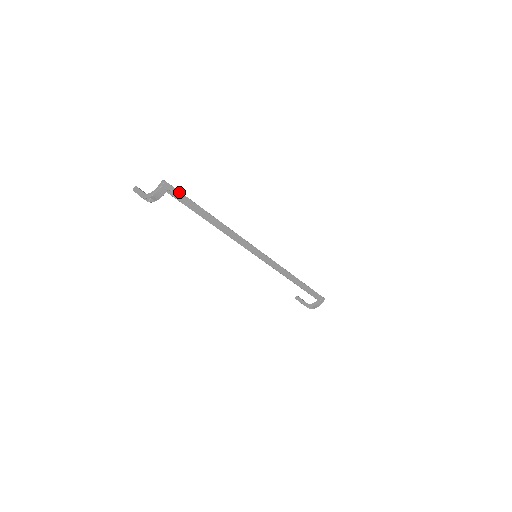
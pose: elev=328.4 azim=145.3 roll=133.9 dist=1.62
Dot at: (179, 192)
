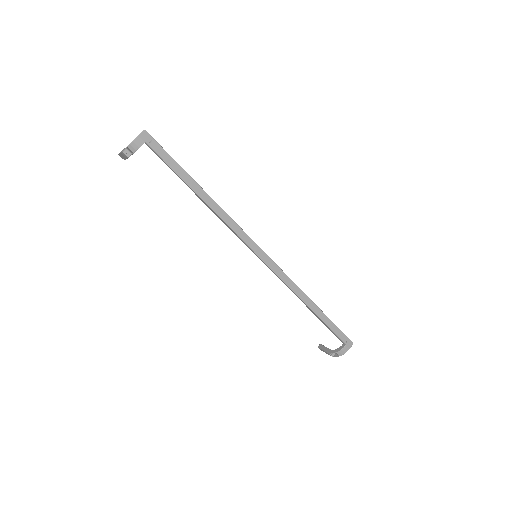
Dot at: (160, 146)
